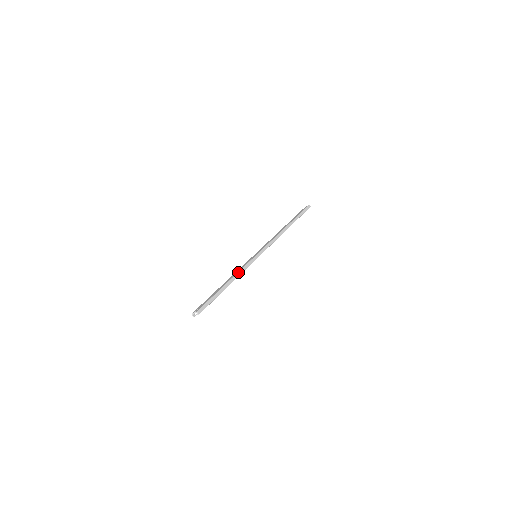
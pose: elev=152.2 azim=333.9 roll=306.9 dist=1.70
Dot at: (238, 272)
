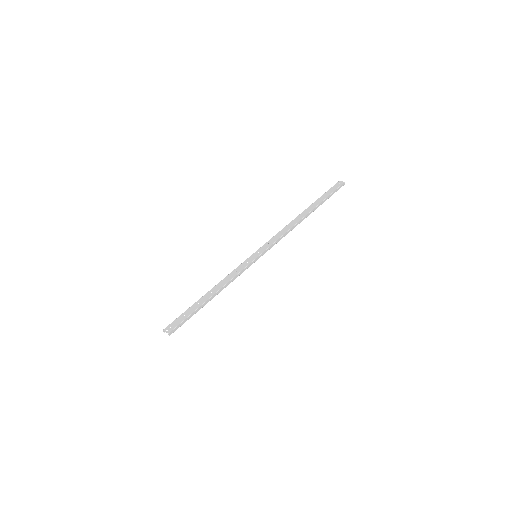
Dot at: (228, 282)
